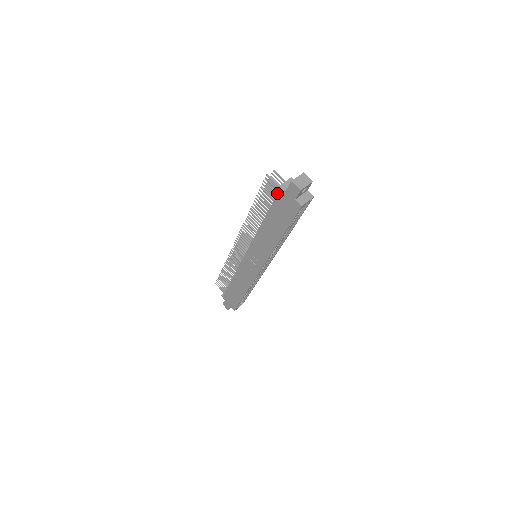
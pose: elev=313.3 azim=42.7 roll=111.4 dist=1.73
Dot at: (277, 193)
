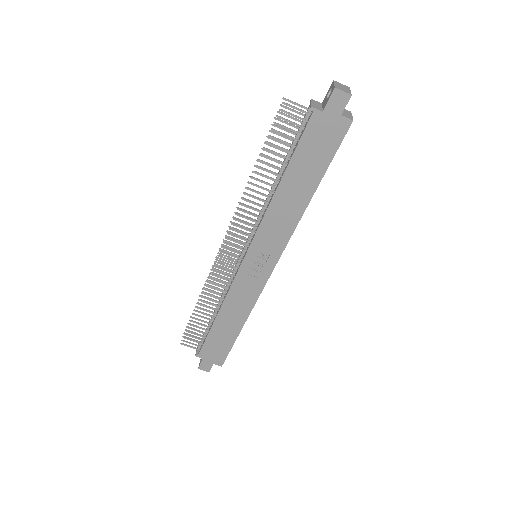
Dot at: (301, 125)
